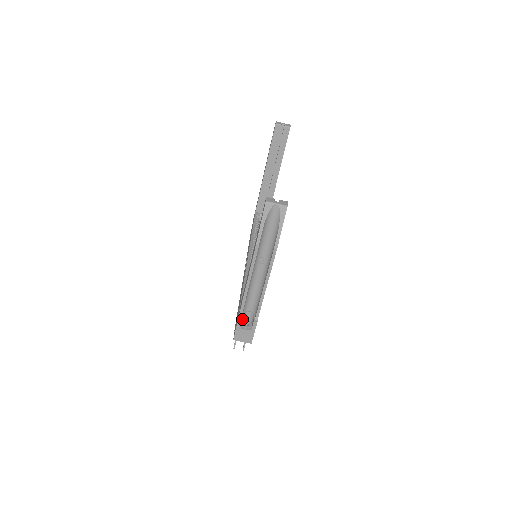
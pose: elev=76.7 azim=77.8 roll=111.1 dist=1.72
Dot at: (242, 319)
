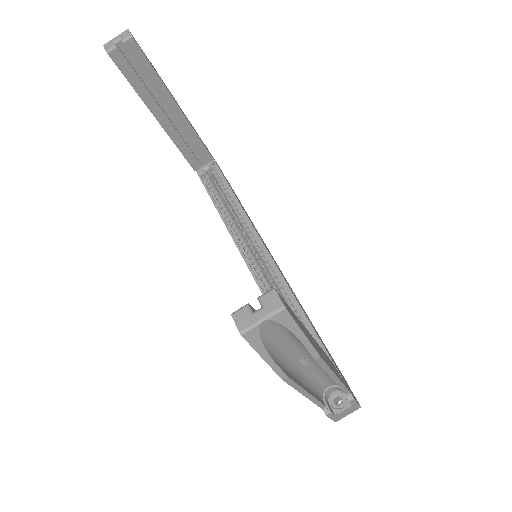
Dot at: (327, 399)
